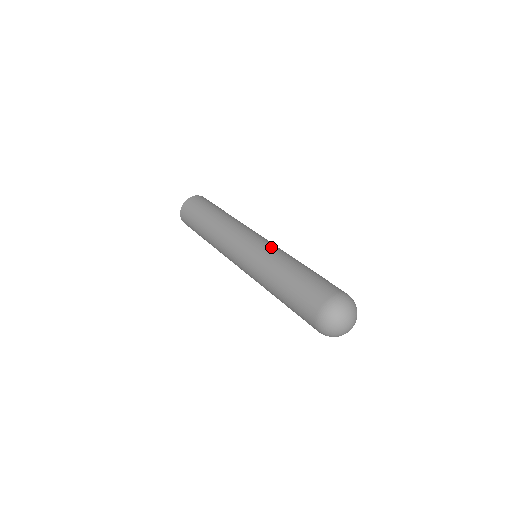
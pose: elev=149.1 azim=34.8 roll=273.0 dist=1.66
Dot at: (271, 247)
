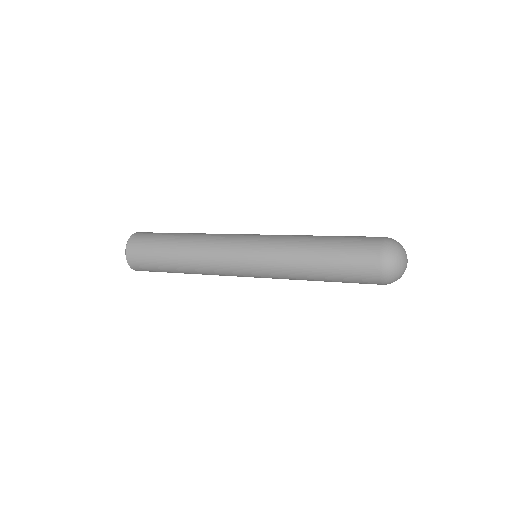
Dot at: occluded
